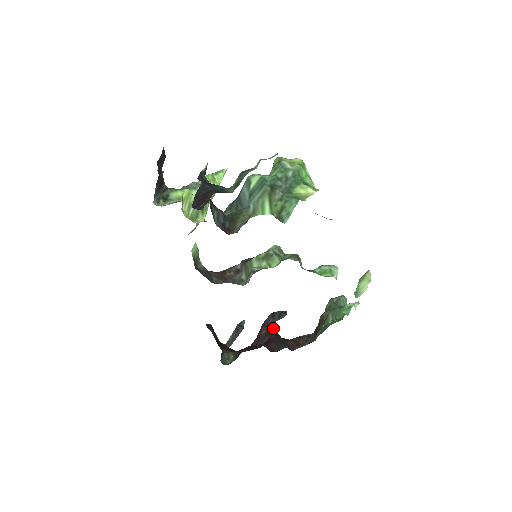
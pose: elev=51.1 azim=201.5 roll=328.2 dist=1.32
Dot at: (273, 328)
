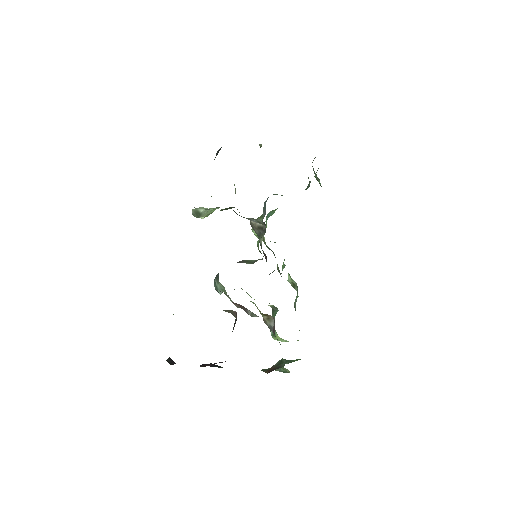
Dot at: occluded
